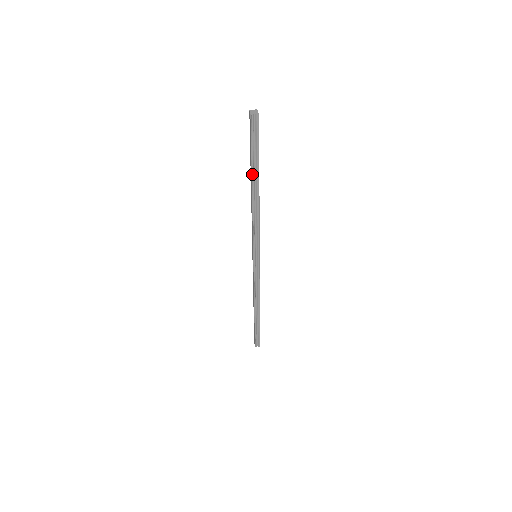
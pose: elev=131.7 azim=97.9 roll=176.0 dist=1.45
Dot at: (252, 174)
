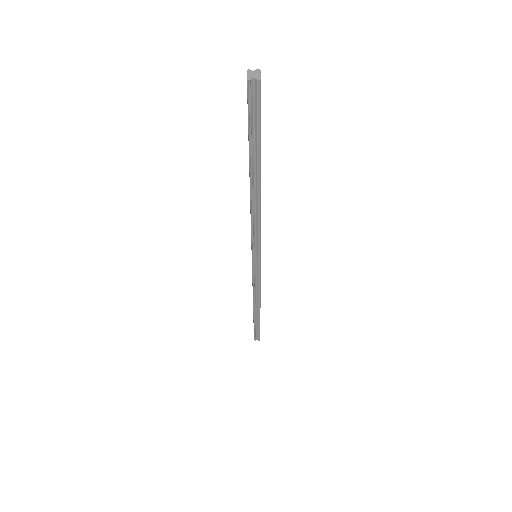
Dot at: (250, 163)
